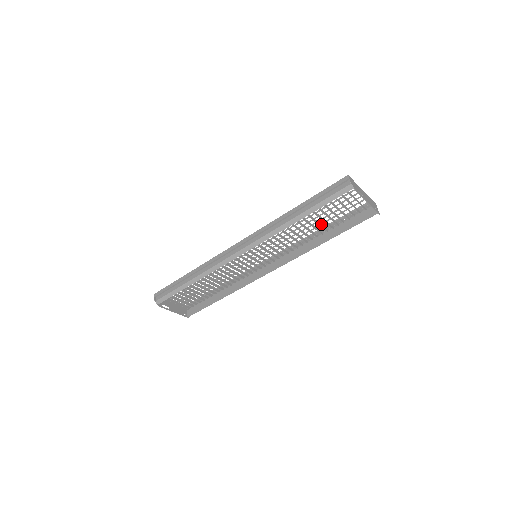
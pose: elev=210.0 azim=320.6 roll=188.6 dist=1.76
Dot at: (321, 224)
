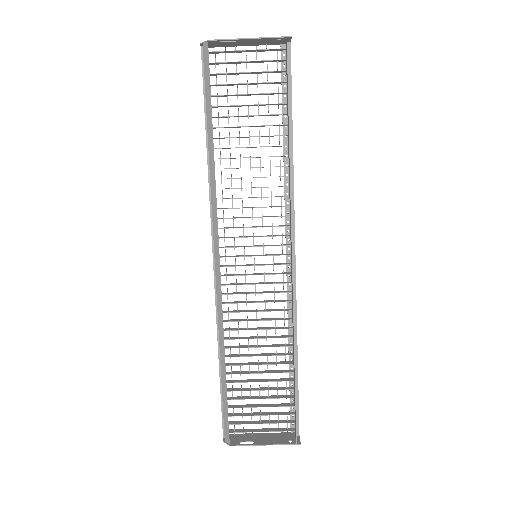
Dot at: occluded
